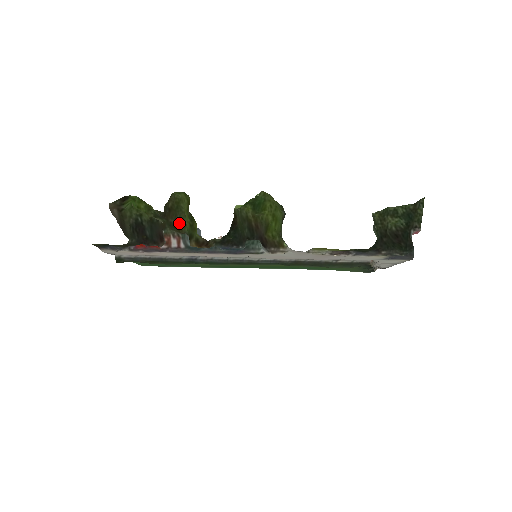
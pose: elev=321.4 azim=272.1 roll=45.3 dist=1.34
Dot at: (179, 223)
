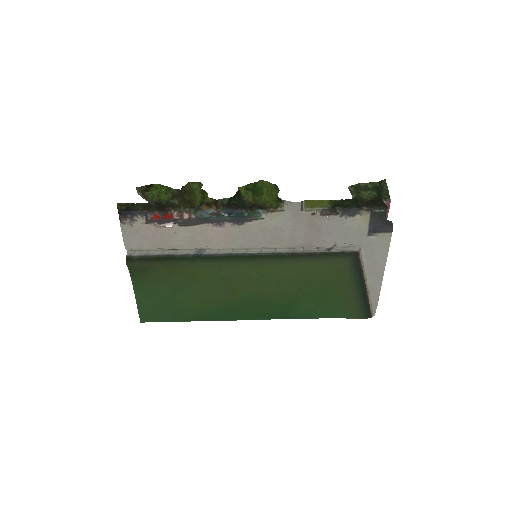
Dot at: (192, 201)
